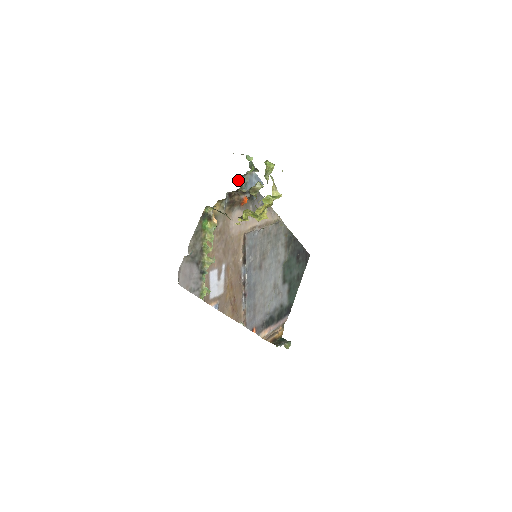
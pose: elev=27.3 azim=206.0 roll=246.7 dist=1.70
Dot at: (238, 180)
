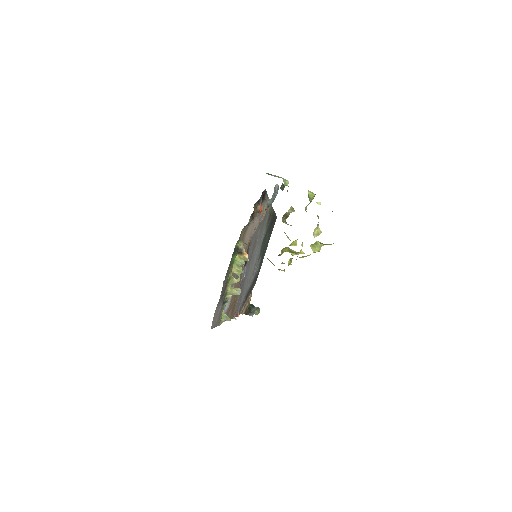
Dot at: occluded
